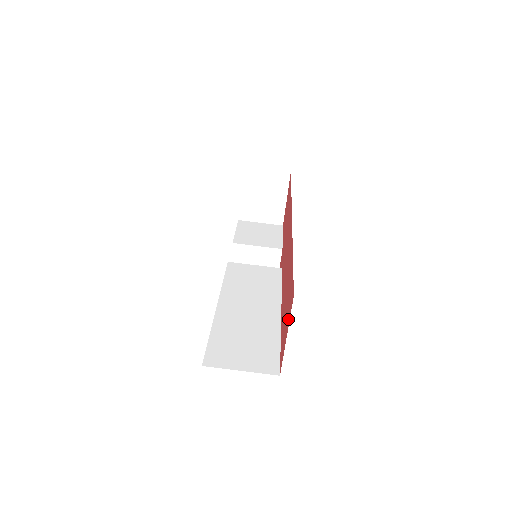
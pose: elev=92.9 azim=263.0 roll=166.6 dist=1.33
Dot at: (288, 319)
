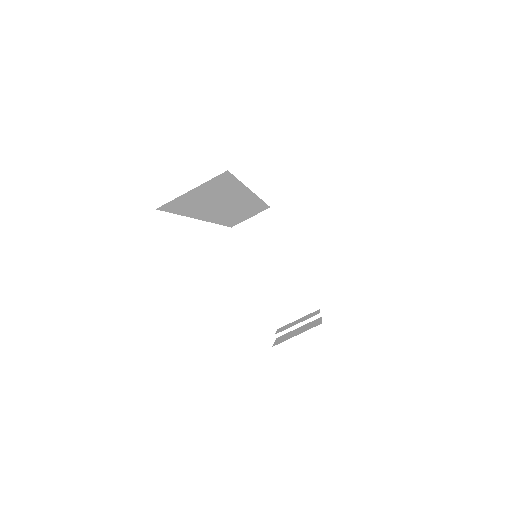
Dot at: occluded
